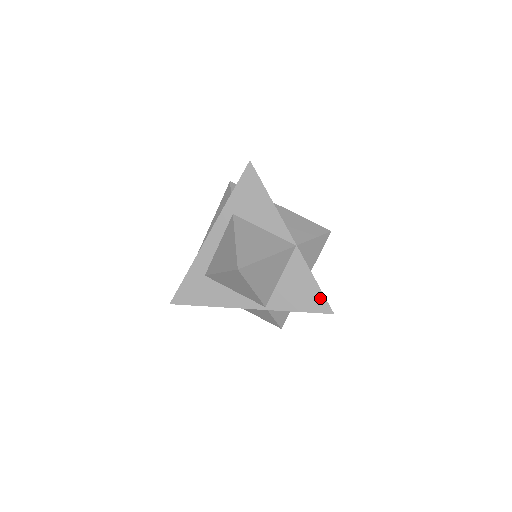
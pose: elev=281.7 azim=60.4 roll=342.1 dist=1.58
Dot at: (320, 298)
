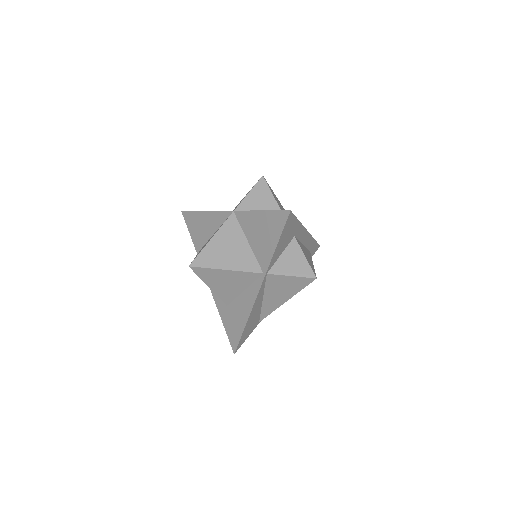
Dot at: (274, 216)
